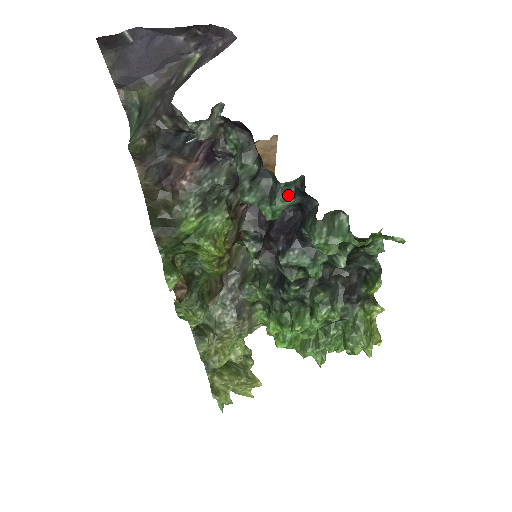
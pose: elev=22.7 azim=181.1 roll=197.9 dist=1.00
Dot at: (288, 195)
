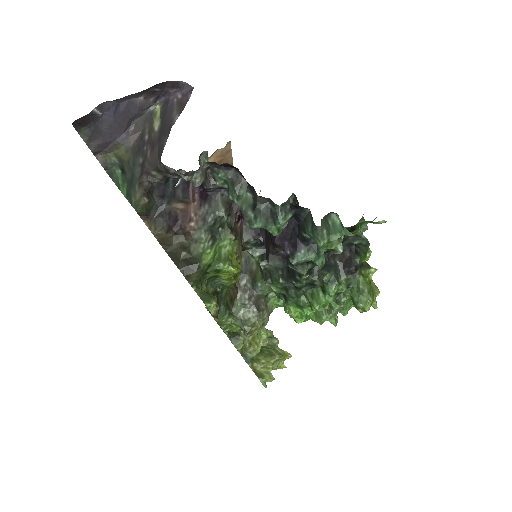
Dot at: (286, 212)
